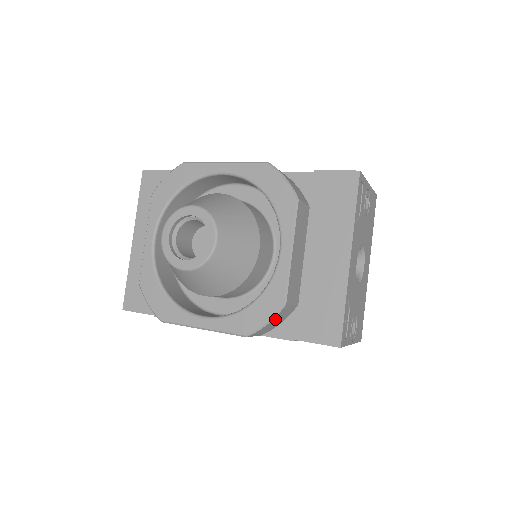
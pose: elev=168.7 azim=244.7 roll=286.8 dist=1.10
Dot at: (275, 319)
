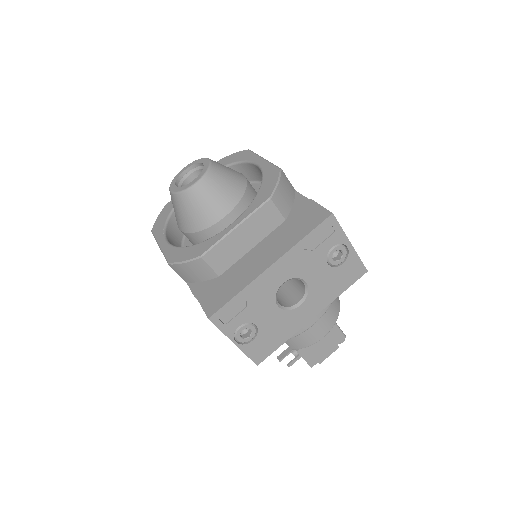
Dot at: (191, 265)
